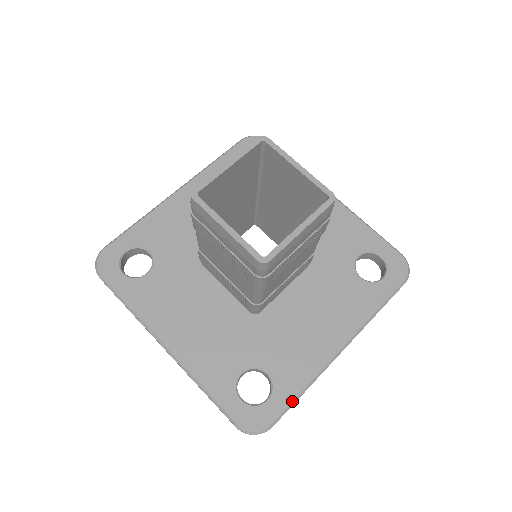
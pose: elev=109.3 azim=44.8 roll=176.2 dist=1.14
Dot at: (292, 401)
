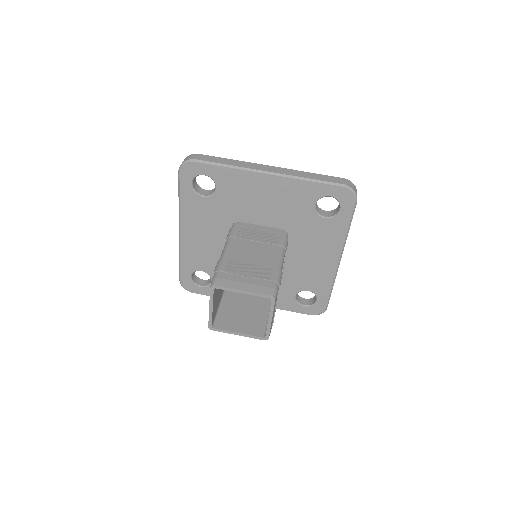
Dot at: occluded
